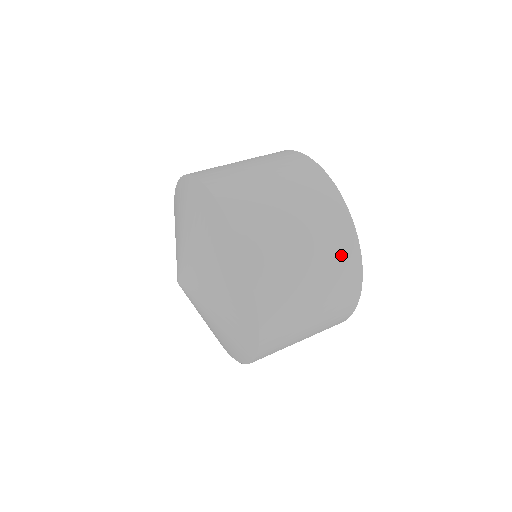
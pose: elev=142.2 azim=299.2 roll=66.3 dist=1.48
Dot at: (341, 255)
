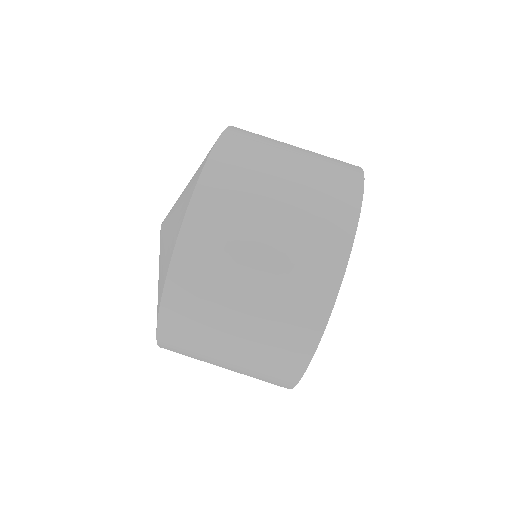
Dot at: occluded
